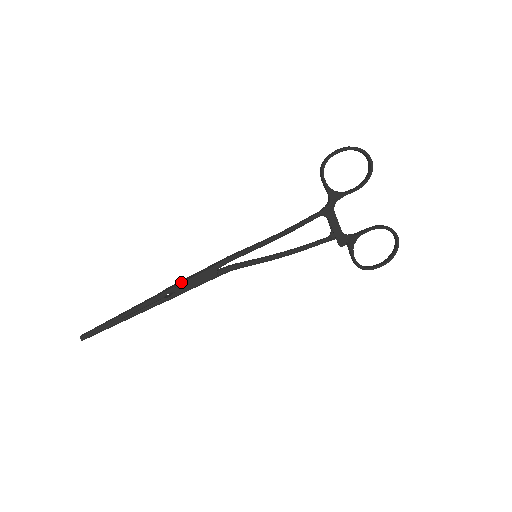
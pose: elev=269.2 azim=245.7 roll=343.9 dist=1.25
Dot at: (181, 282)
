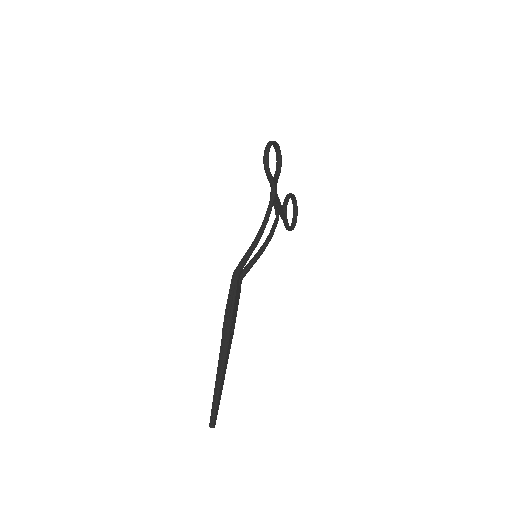
Dot at: (231, 312)
